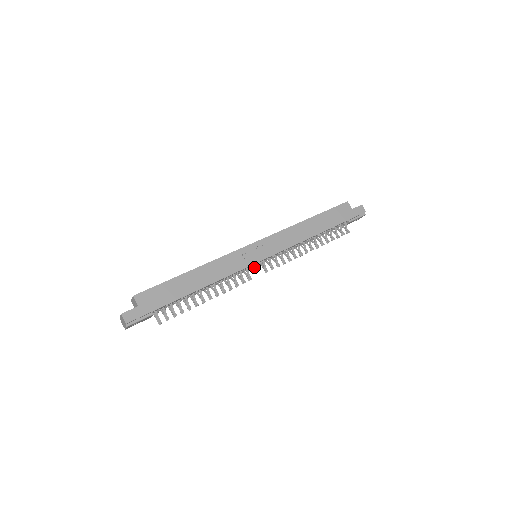
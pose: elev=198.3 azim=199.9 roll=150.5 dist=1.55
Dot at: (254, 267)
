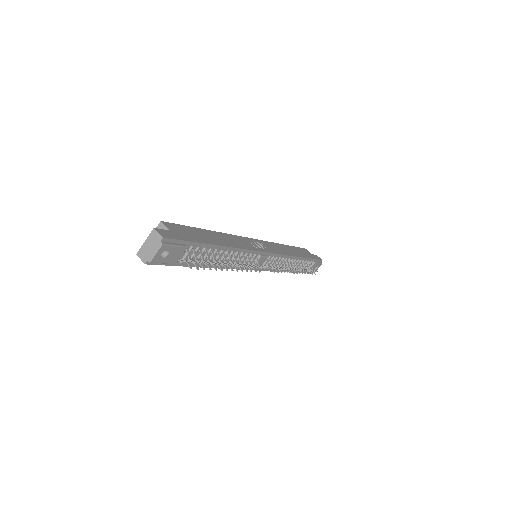
Dot at: (261, 259)
